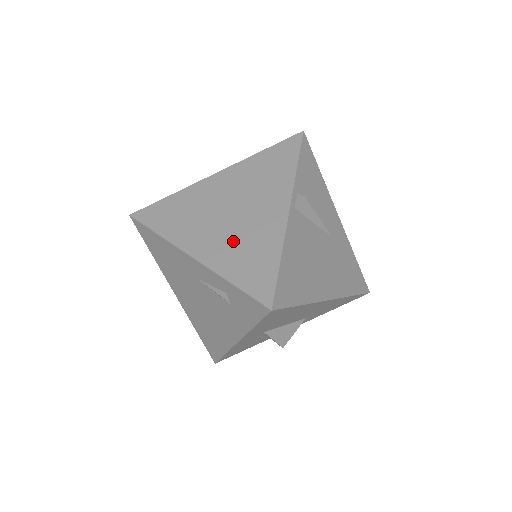
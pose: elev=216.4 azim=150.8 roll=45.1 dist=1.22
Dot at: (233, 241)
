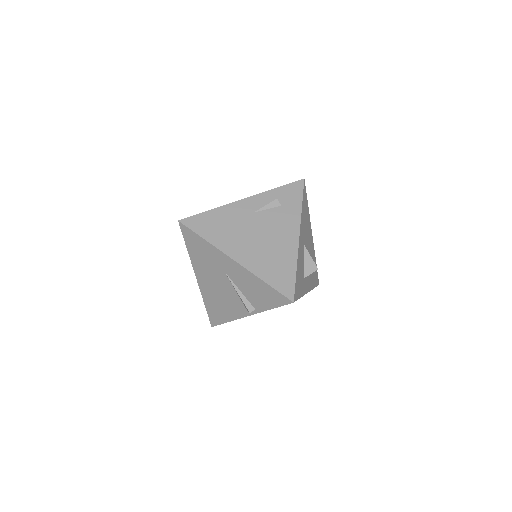
Dot at: occluded
